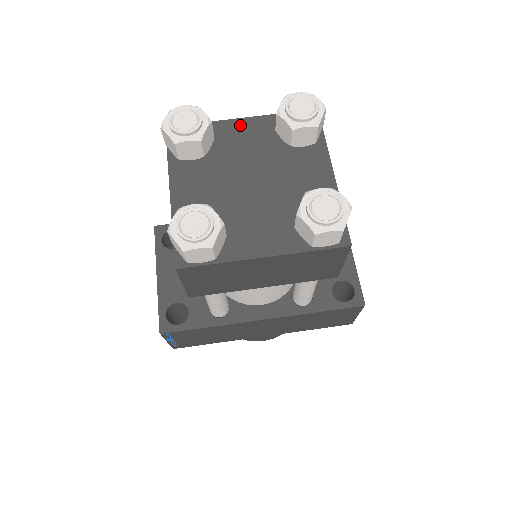
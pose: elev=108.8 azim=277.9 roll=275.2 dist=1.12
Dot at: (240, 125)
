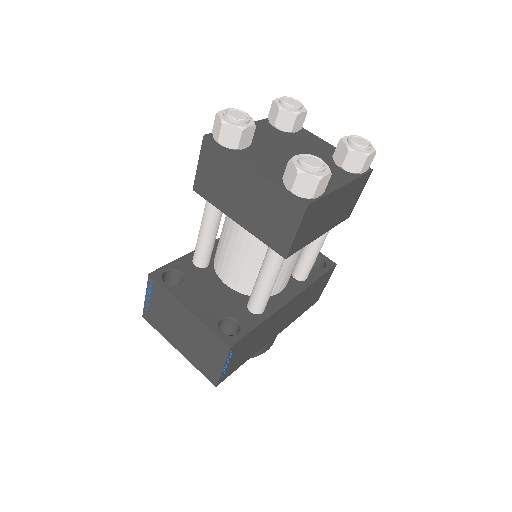
Dot at: occluded
